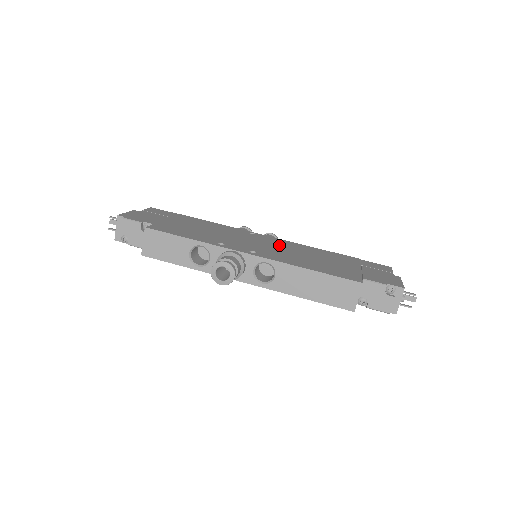
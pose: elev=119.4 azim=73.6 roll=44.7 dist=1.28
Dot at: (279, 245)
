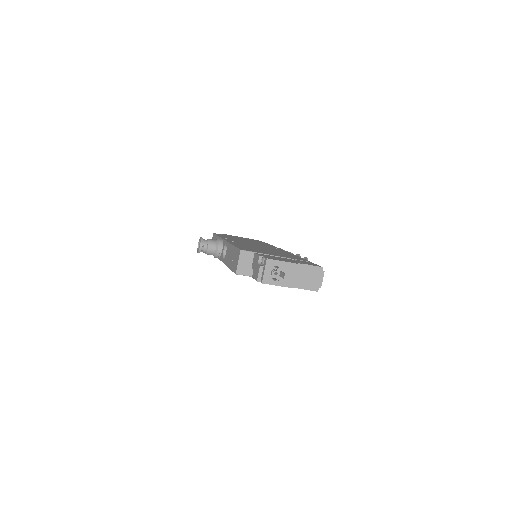
Dot at: occluded
